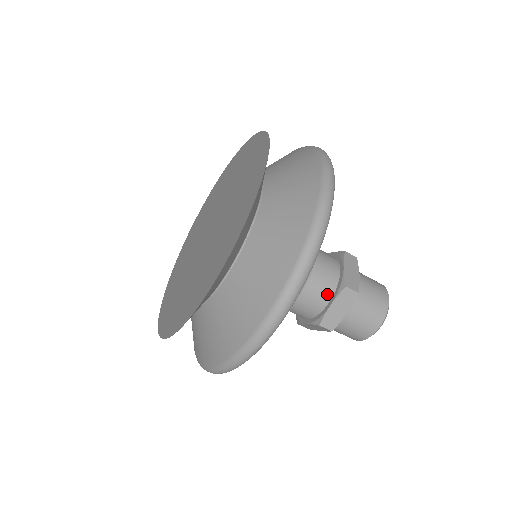
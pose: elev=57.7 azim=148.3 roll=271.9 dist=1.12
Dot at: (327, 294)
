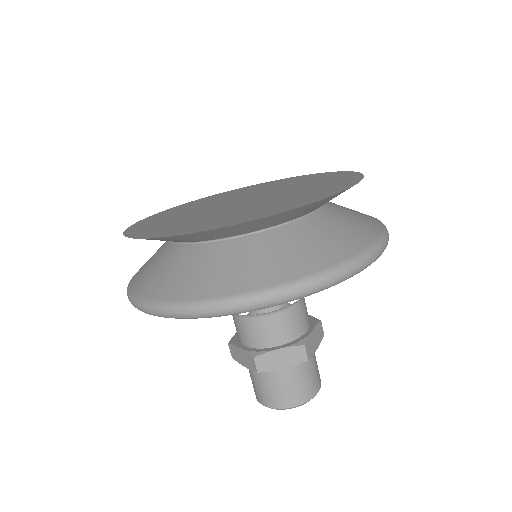
Dot at: (284, 338)
